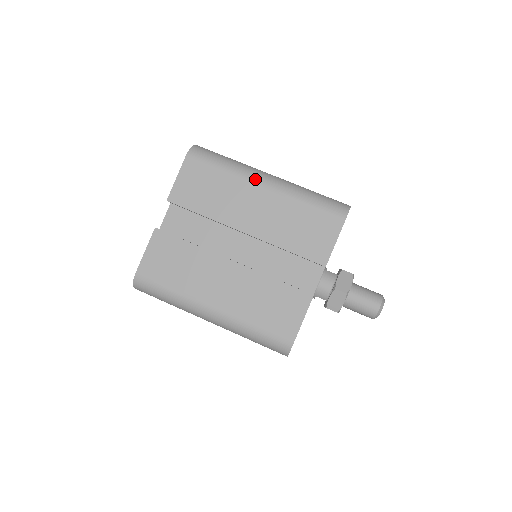
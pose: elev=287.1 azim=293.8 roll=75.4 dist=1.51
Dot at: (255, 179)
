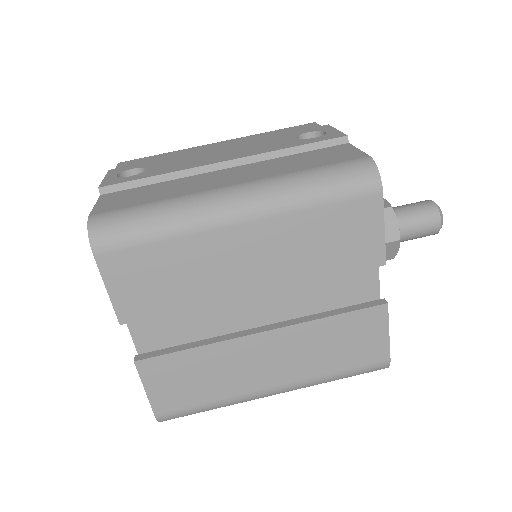
Dot at: (220, 220)
